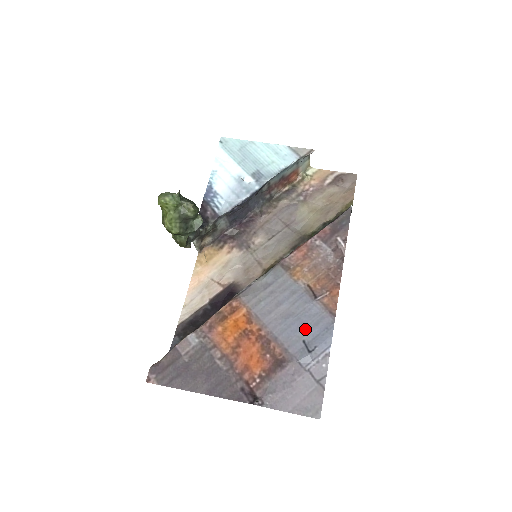
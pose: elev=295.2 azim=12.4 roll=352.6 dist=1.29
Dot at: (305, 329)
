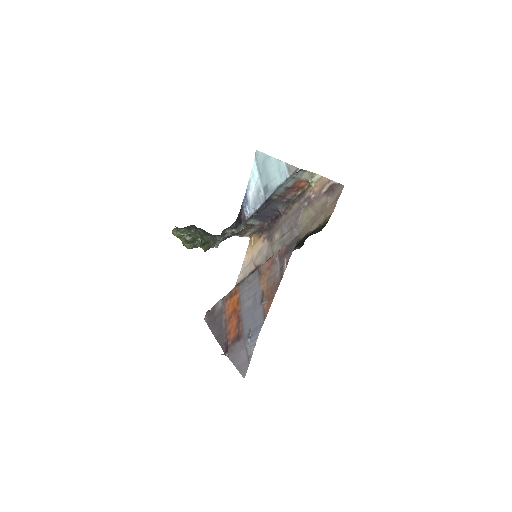
Dot at: (252, 321)
